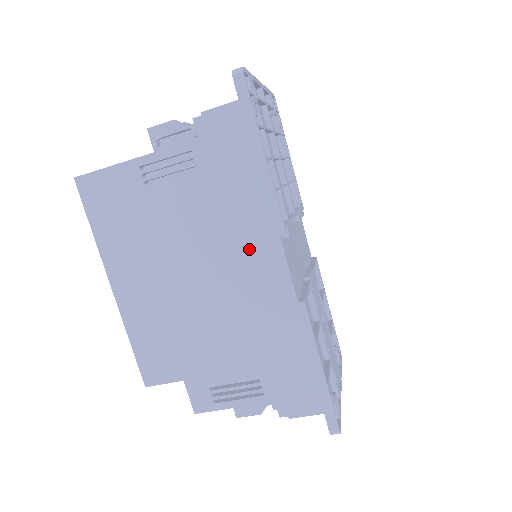
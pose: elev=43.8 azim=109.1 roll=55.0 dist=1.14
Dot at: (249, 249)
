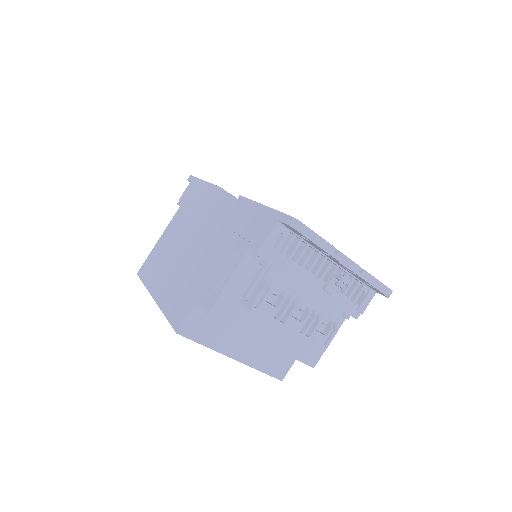
Dot at: (209, 210)
